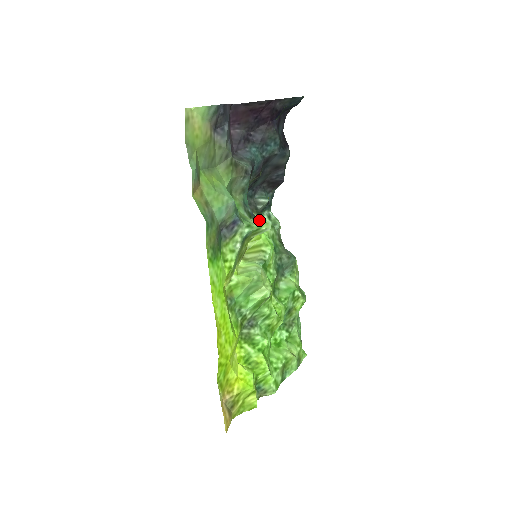
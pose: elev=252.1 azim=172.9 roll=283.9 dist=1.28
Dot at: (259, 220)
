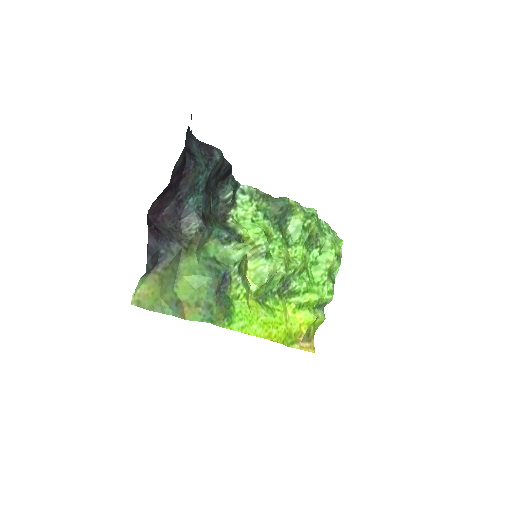
Dot at: (239, 250)
